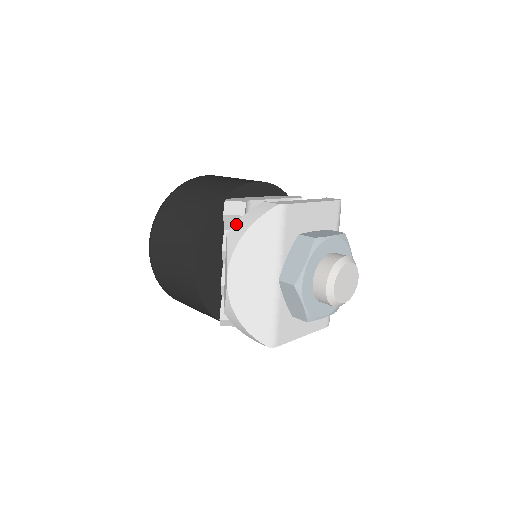
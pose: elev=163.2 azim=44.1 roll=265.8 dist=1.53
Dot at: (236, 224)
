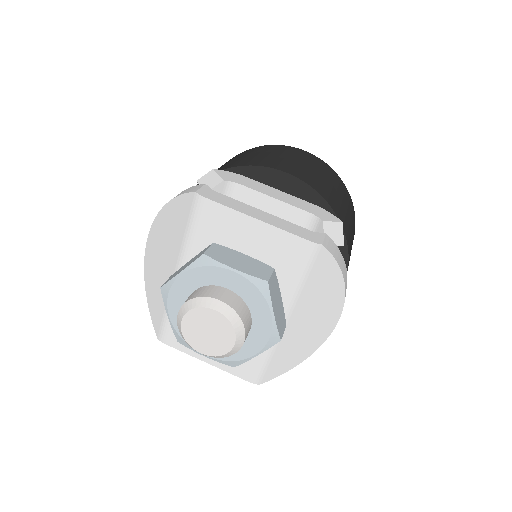
Dot at: occluded
